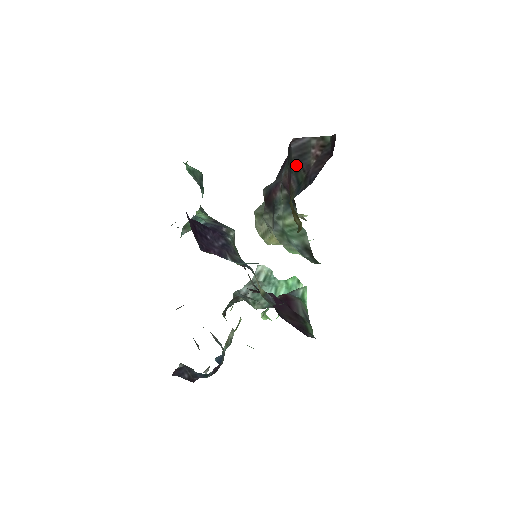
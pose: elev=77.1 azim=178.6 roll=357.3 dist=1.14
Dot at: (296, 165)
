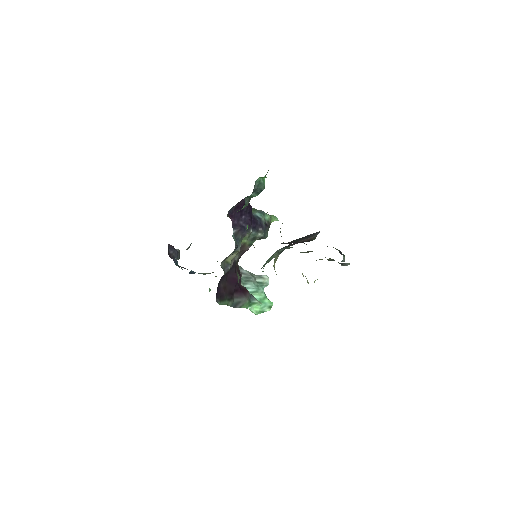
Dot at: (302, 238)
